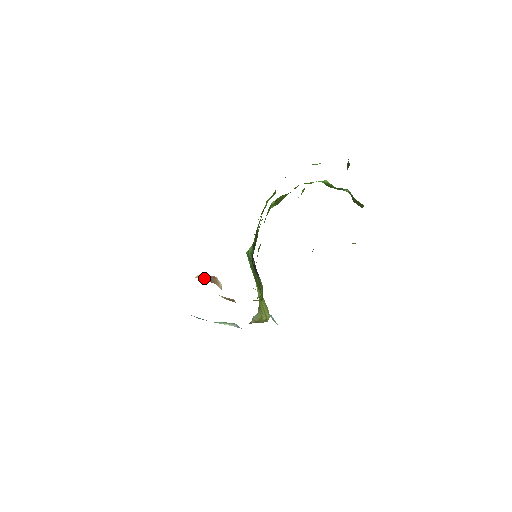
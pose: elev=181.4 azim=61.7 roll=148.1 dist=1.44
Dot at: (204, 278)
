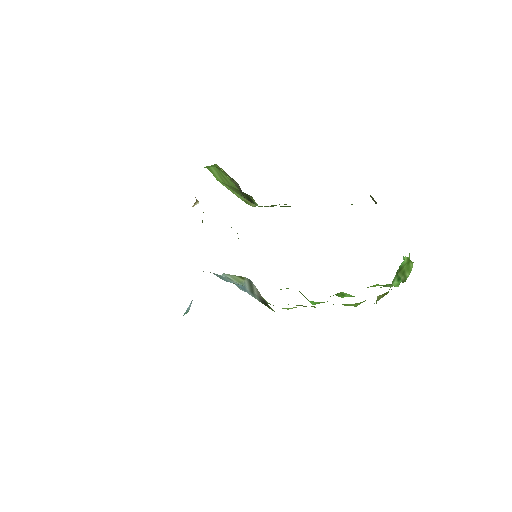
Dot at: occluded
